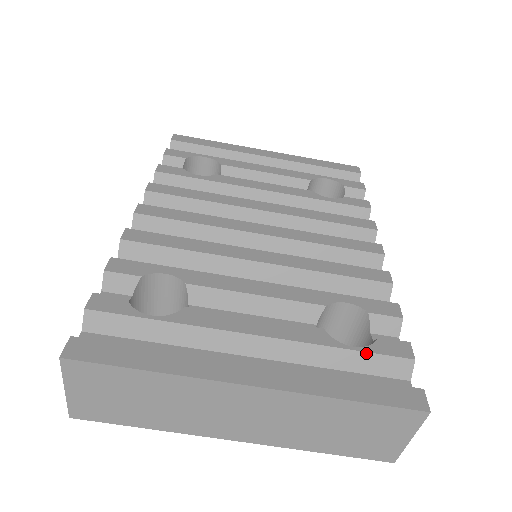
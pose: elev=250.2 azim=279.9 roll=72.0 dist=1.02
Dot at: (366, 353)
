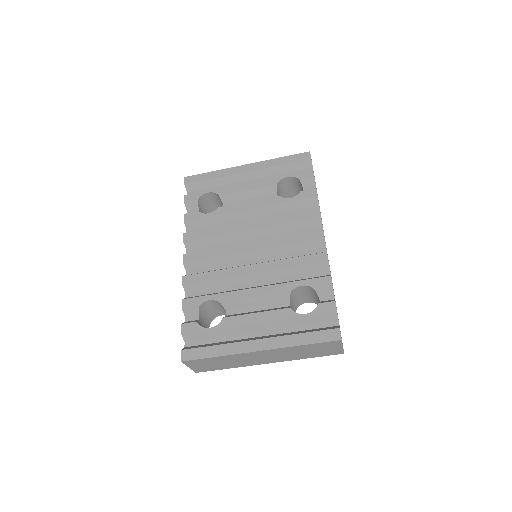
Dot at: (312, 315)
